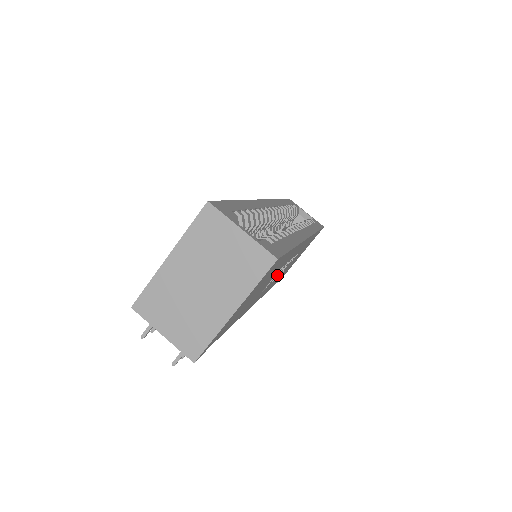
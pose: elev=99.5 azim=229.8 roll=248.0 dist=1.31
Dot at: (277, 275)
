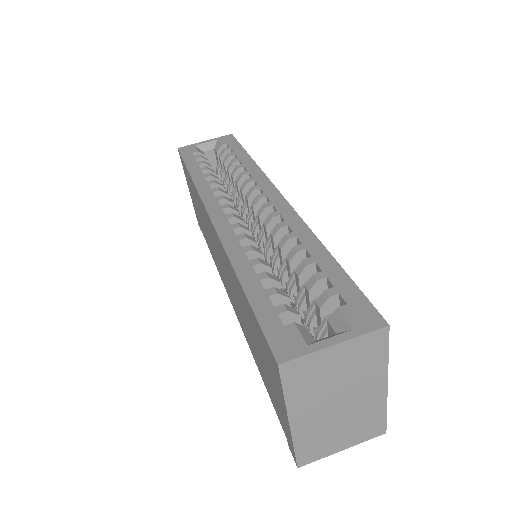
Dot at: occluded
